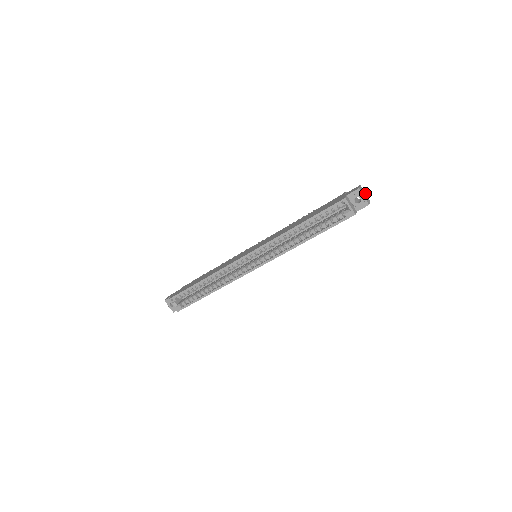
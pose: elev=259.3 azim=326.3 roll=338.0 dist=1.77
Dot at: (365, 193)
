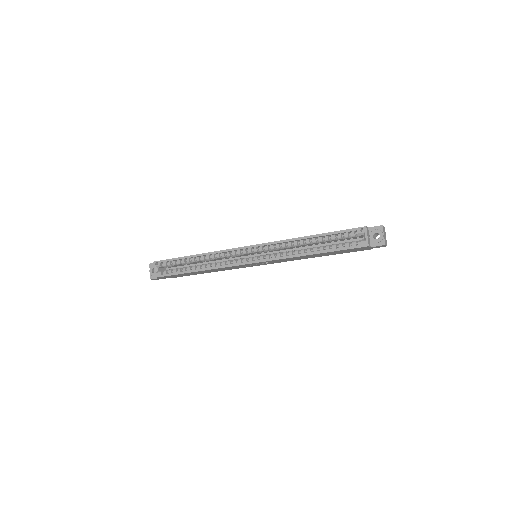
Dot at: occluded
